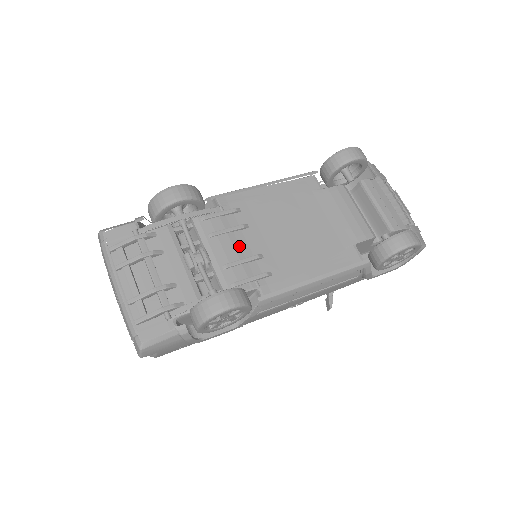
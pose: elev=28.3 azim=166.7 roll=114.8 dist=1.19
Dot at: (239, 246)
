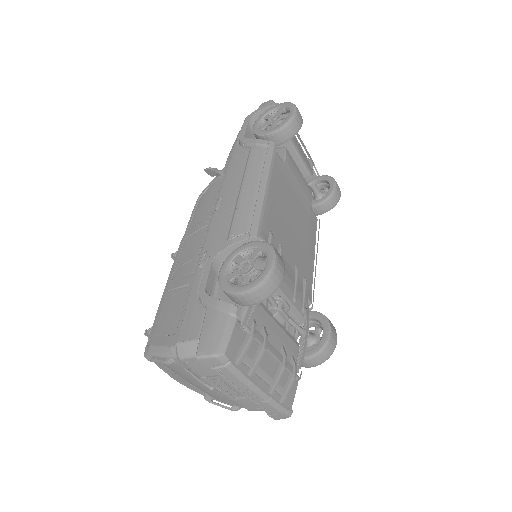
Dot at: (288, 272)
